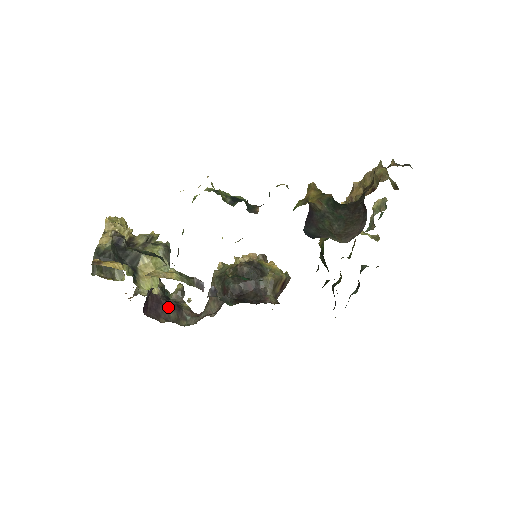
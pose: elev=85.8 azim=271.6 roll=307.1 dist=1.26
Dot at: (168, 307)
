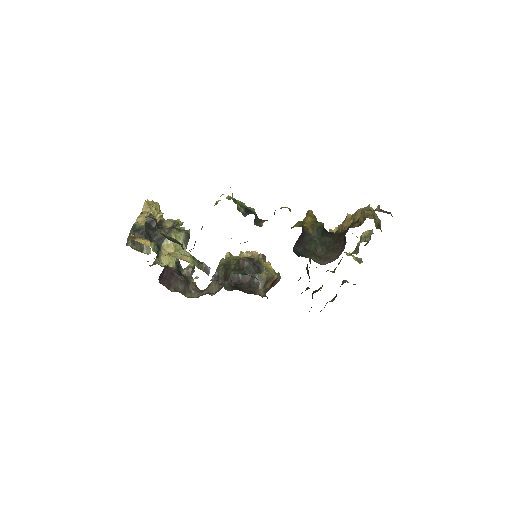
Dot at: (179, 280)
